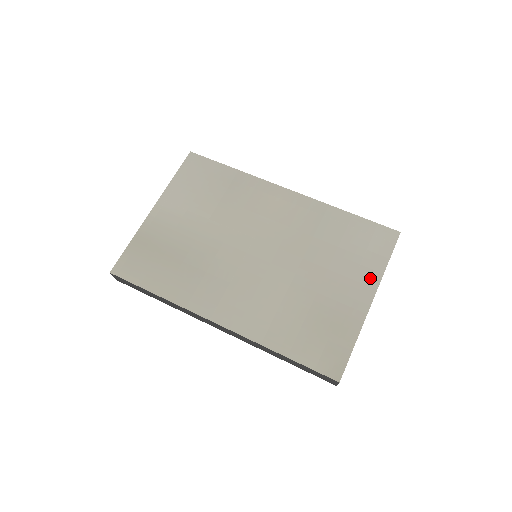
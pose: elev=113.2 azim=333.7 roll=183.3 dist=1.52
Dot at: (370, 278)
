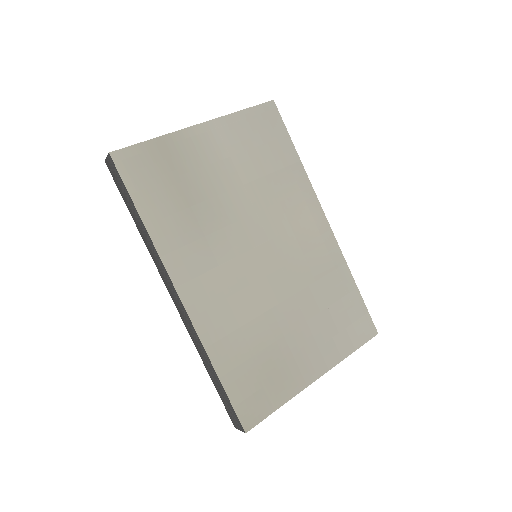
Dot at: (331, 356)
